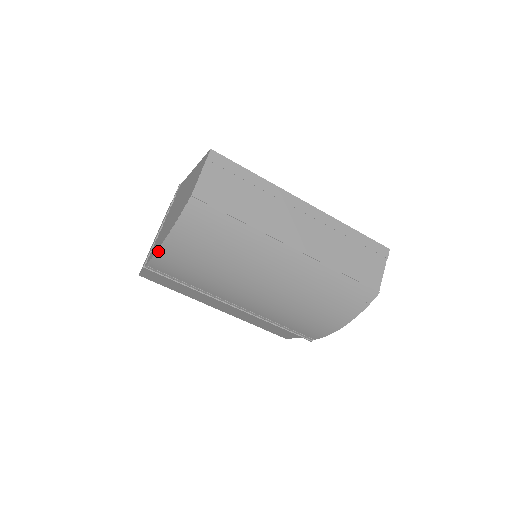
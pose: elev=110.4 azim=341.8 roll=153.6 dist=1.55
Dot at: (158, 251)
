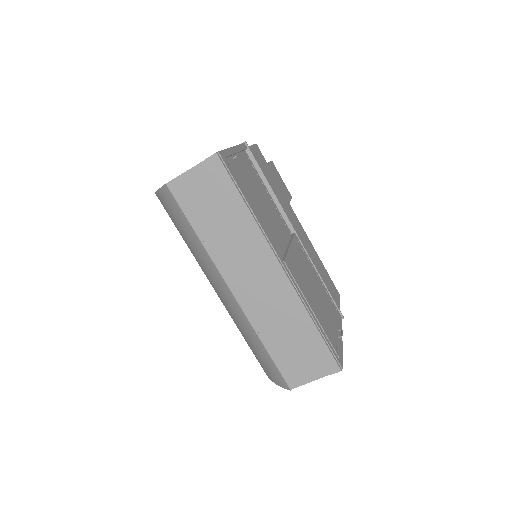
Dot at: occluded
